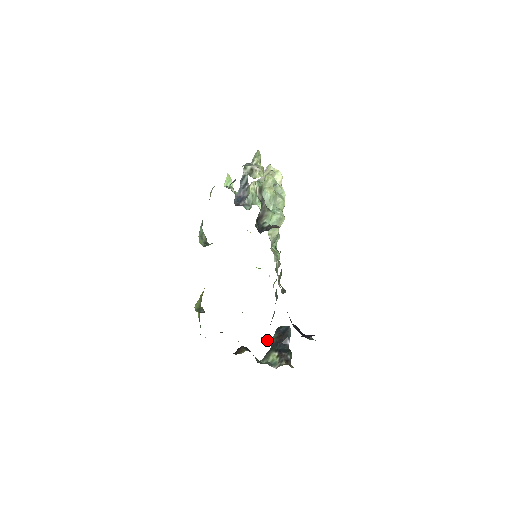
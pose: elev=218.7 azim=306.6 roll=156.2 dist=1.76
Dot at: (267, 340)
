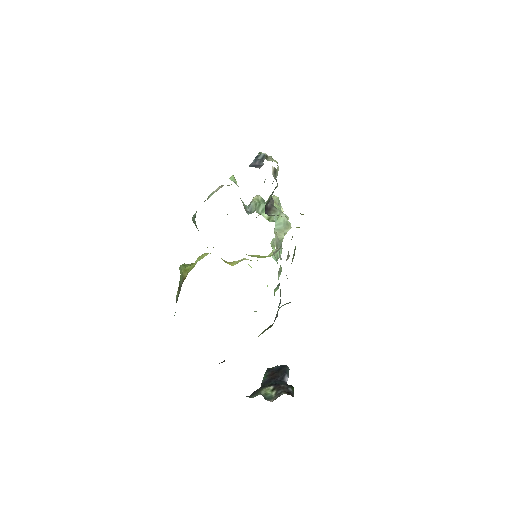
Dot at: occluded
